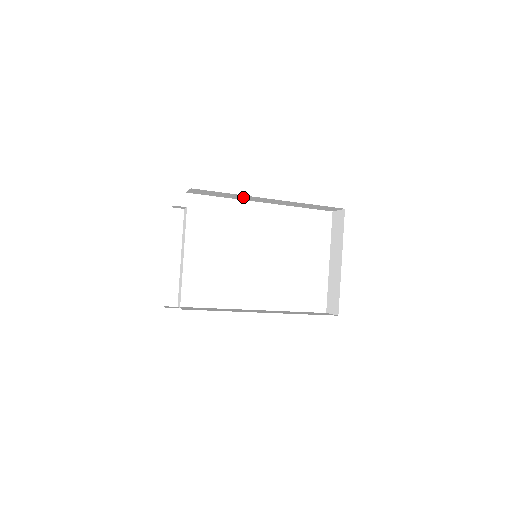
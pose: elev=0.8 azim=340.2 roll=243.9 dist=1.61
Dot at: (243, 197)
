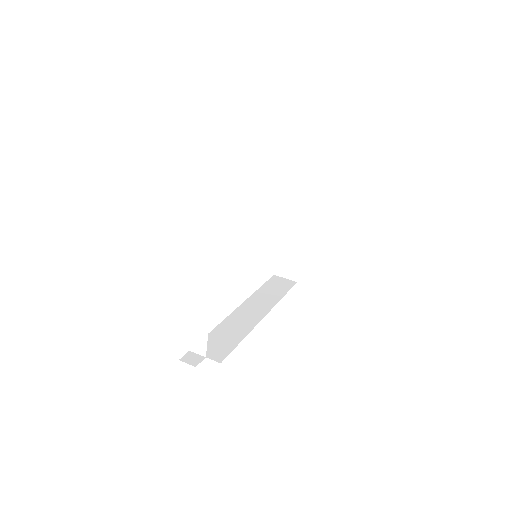
Dot at: occluded
